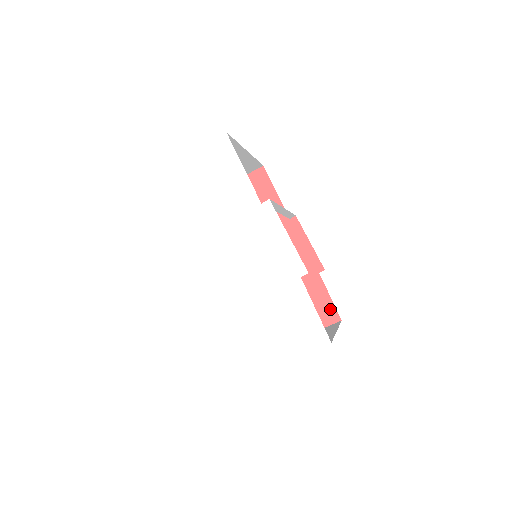
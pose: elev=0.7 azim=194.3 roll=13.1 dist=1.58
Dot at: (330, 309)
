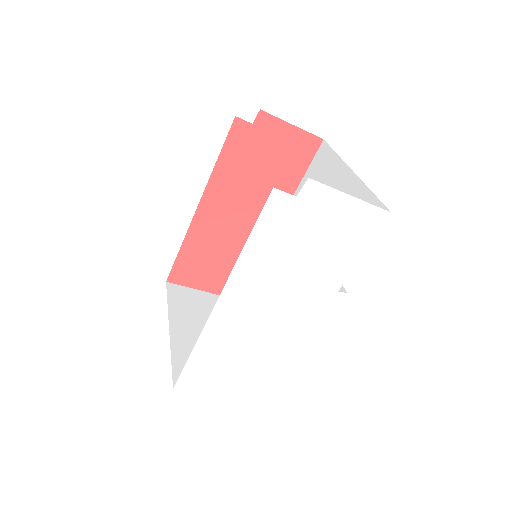
Dot at: occluded
